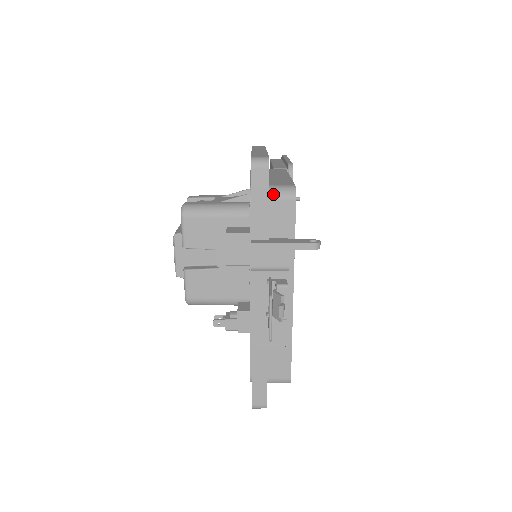
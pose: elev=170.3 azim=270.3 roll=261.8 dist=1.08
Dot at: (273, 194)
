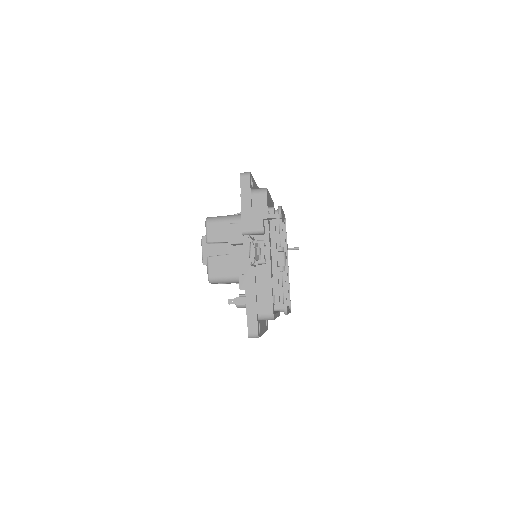
Dot at: (254, 192)
